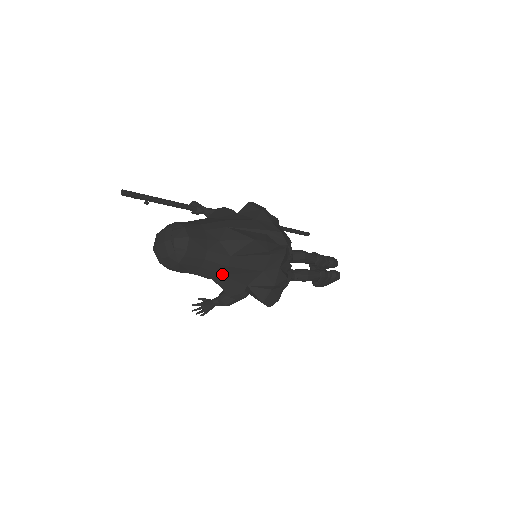
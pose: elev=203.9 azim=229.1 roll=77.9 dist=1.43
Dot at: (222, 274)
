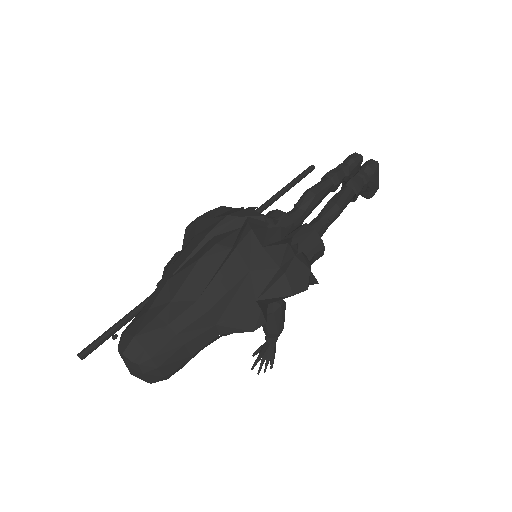
Dot at: (215, 323)
